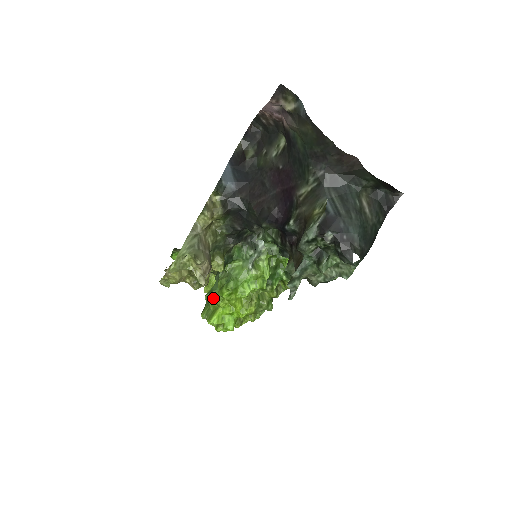
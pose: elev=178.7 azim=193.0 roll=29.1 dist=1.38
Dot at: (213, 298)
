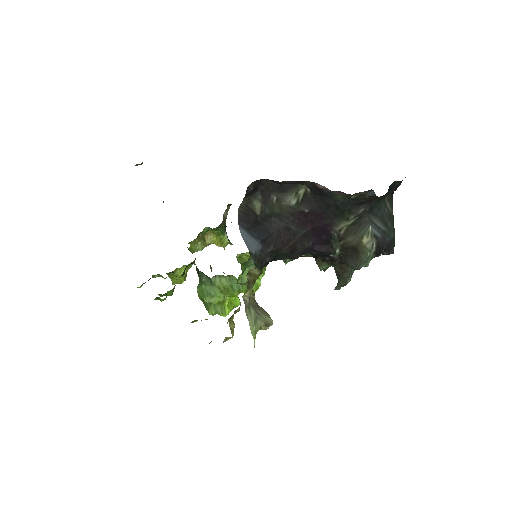
Dot at: (217, 299)
